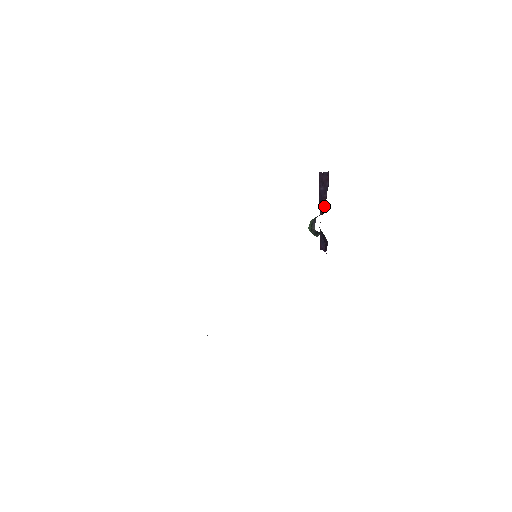
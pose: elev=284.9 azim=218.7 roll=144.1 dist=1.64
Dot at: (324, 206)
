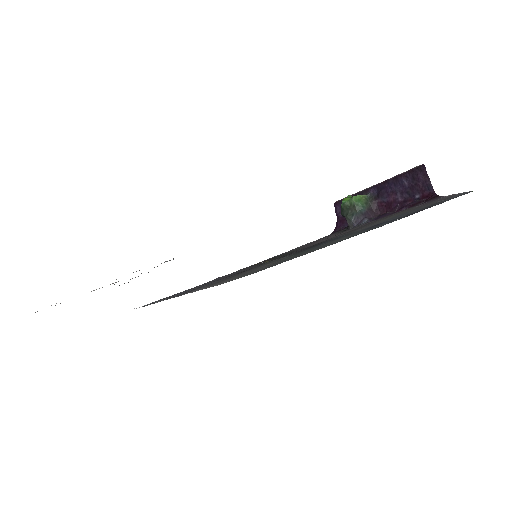
Dot at: (385, 203)
